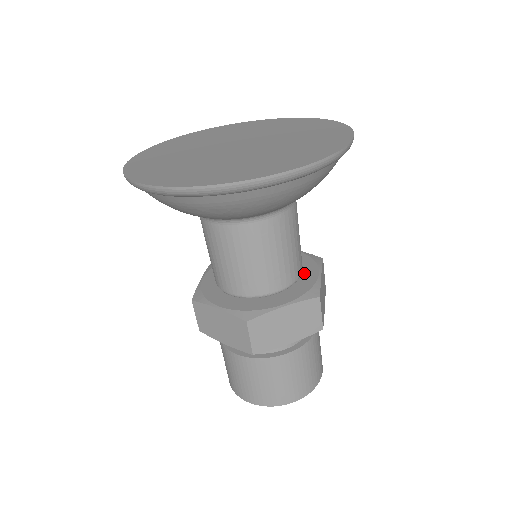
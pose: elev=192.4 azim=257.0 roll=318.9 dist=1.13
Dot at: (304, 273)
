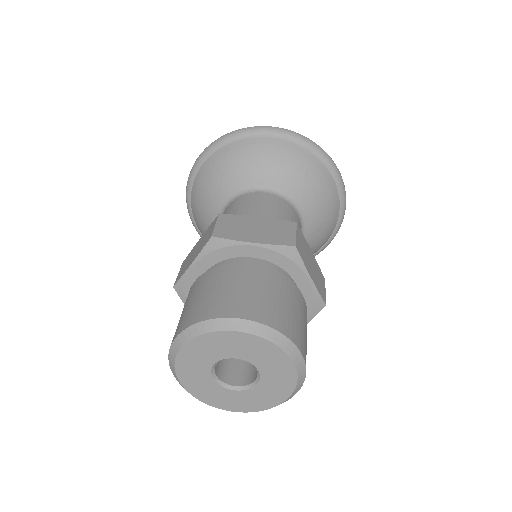
Dot at: occluded
